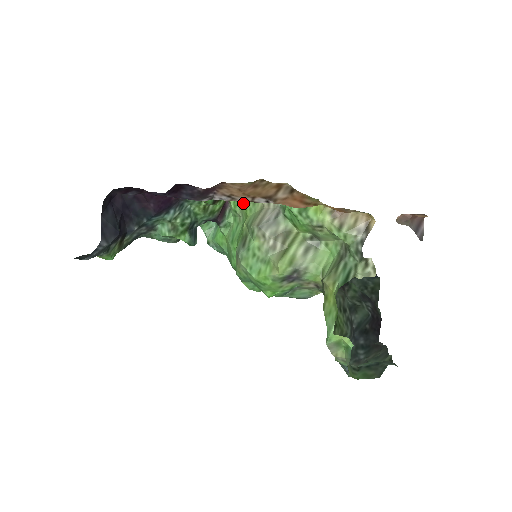
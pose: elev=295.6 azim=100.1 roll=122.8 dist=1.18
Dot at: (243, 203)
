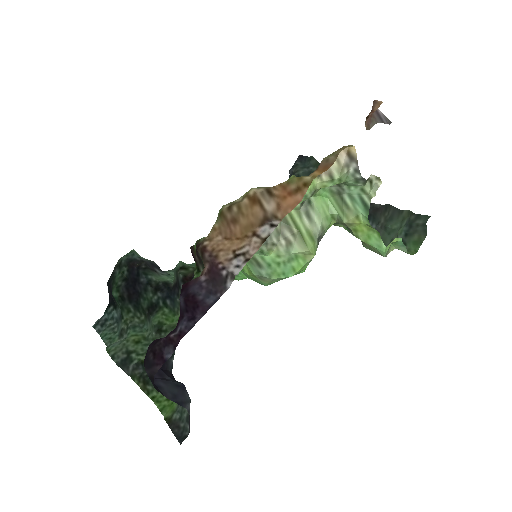
Dot at: occluded
